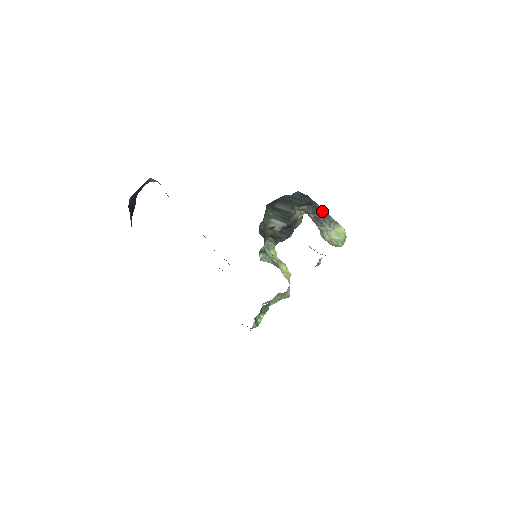
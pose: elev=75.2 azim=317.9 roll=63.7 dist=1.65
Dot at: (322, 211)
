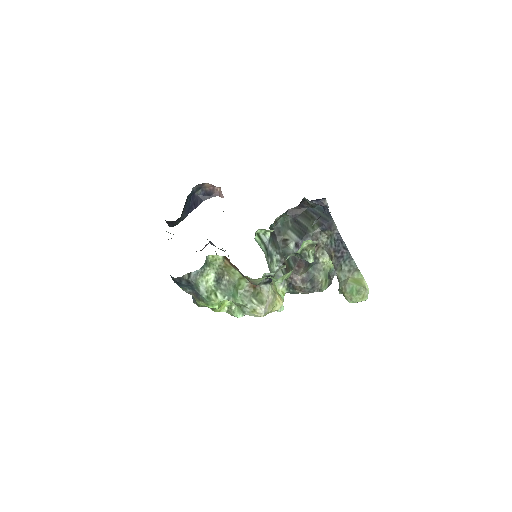
Dot at: (343, 246)
